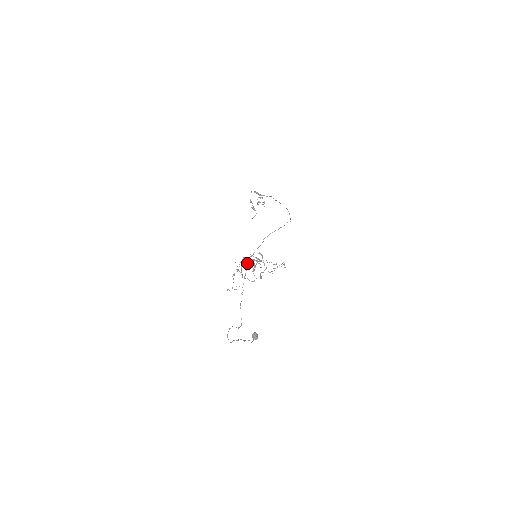
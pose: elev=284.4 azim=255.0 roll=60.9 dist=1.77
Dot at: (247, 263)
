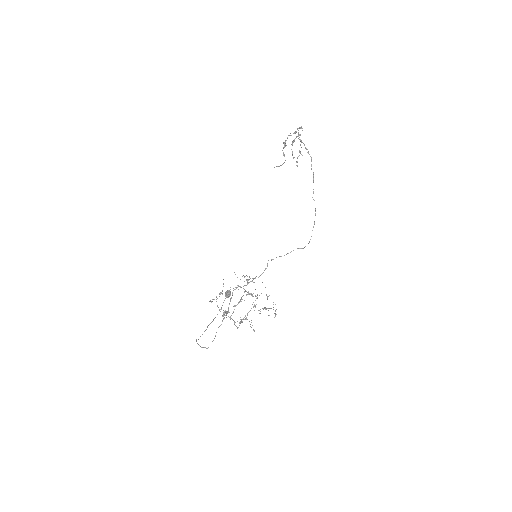
Dot at: (238, 302)
